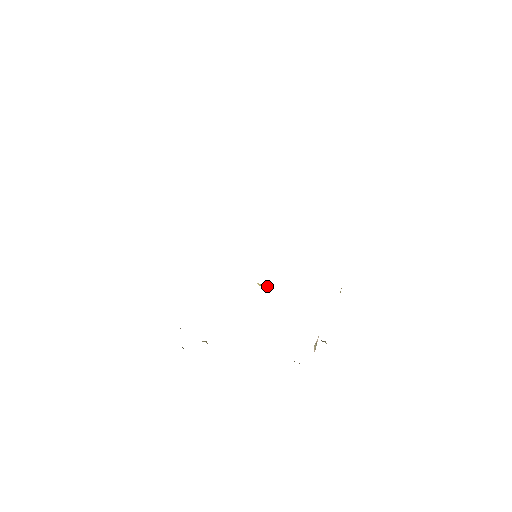
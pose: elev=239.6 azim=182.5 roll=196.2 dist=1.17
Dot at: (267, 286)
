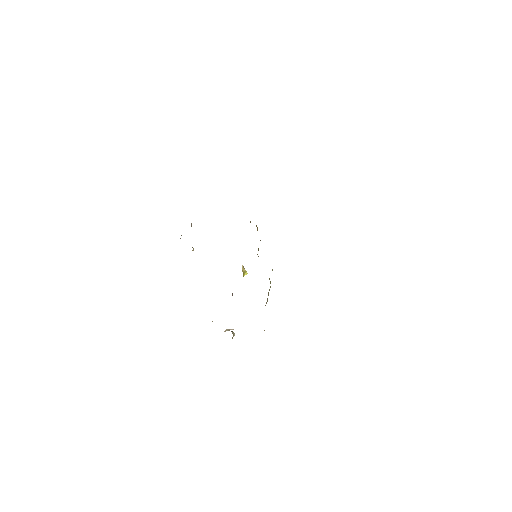
Dot at: (246, 274)
